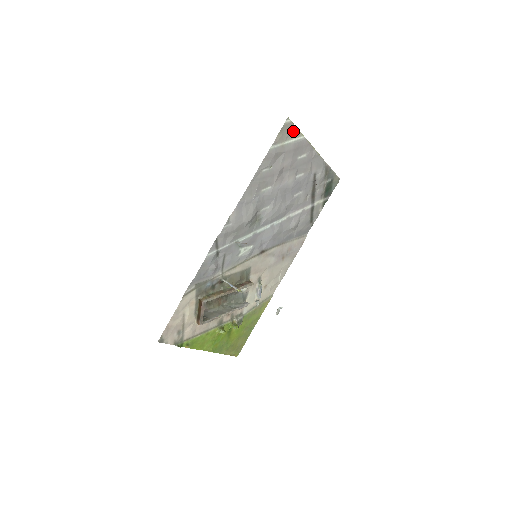
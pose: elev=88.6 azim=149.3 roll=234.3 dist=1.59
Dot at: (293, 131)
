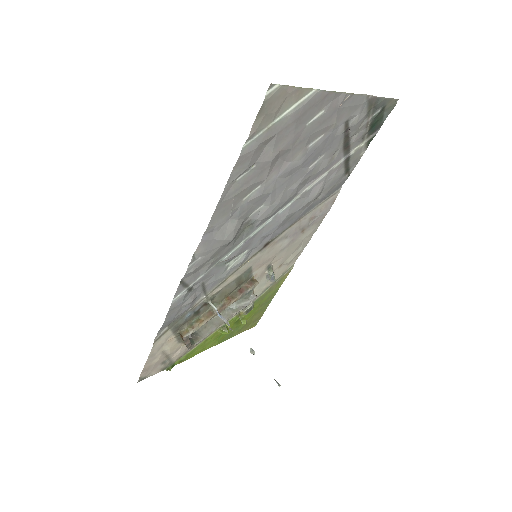
Dot at: (288, 96)
